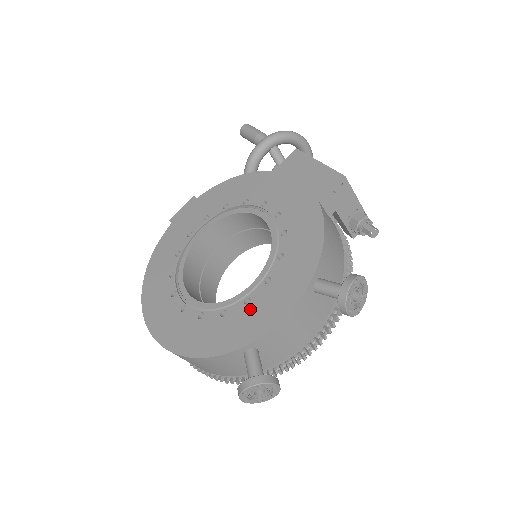
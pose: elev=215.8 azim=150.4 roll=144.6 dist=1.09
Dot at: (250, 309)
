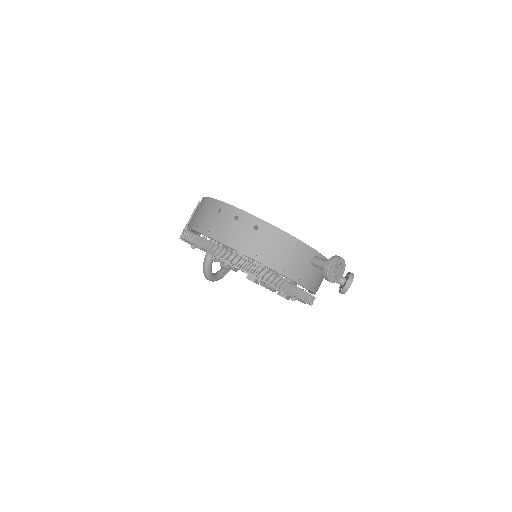
Dot at: occluded
